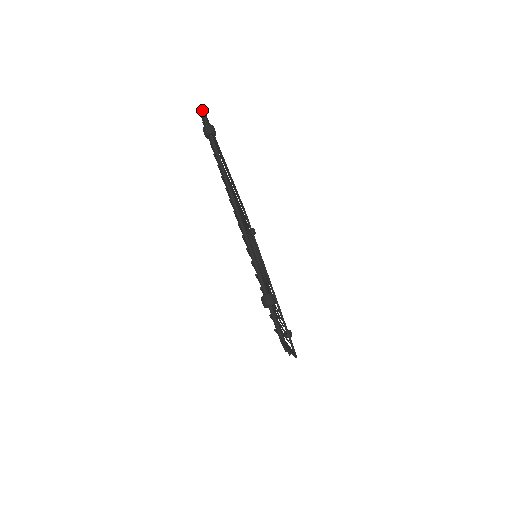
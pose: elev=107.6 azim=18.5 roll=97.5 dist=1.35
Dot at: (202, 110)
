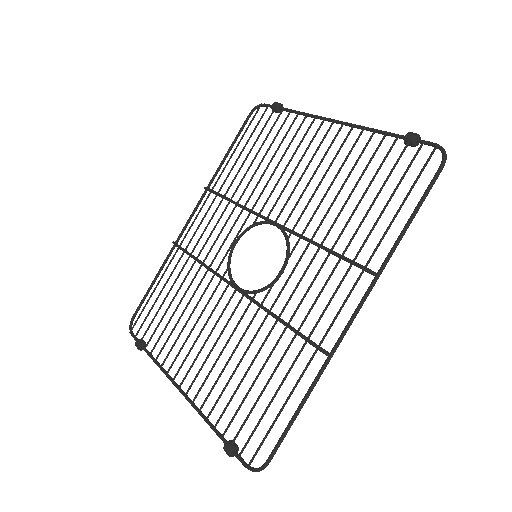
Dot at: (264, 104)
